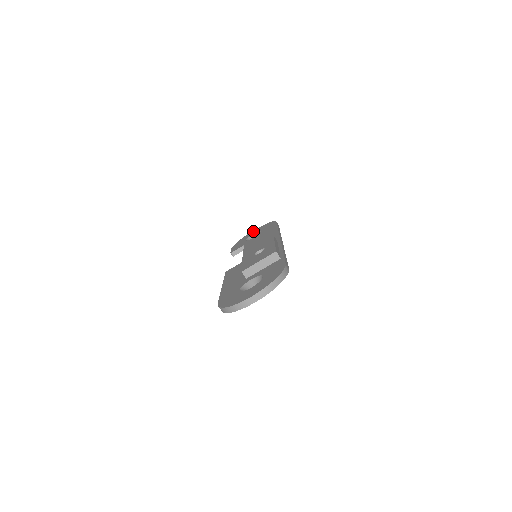
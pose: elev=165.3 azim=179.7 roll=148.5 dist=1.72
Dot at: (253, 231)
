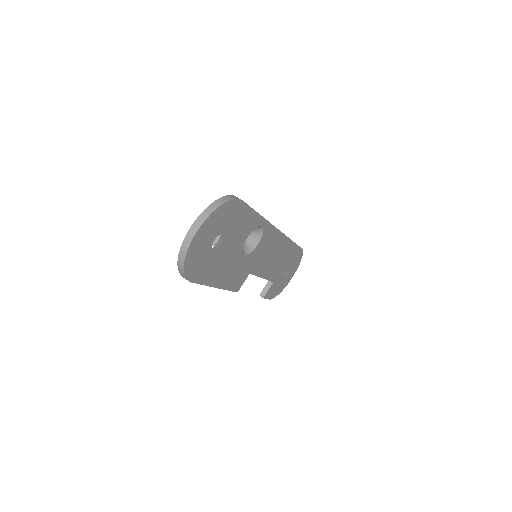
Dot at: occluded
